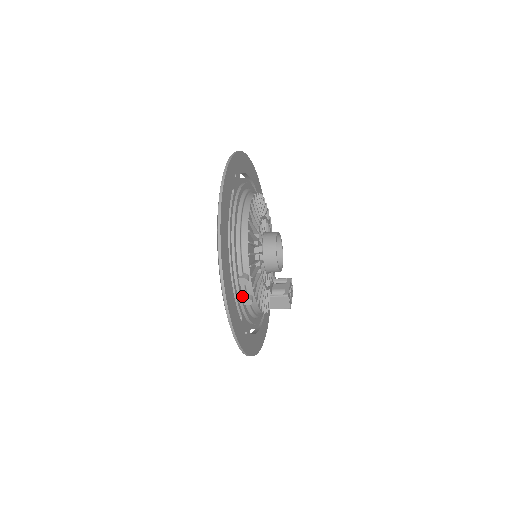
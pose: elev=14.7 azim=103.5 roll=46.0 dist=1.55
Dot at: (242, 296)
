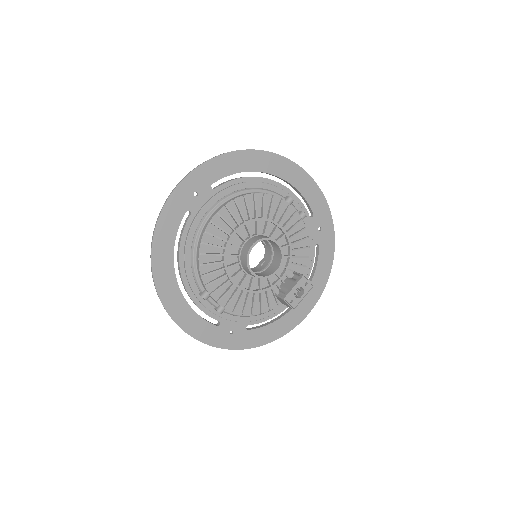
Dot at: (212, 306)
